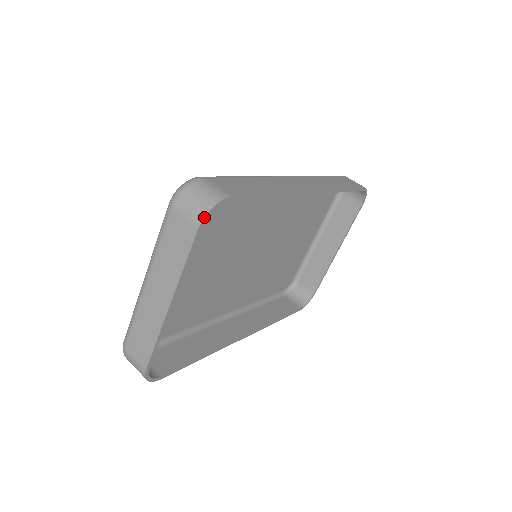
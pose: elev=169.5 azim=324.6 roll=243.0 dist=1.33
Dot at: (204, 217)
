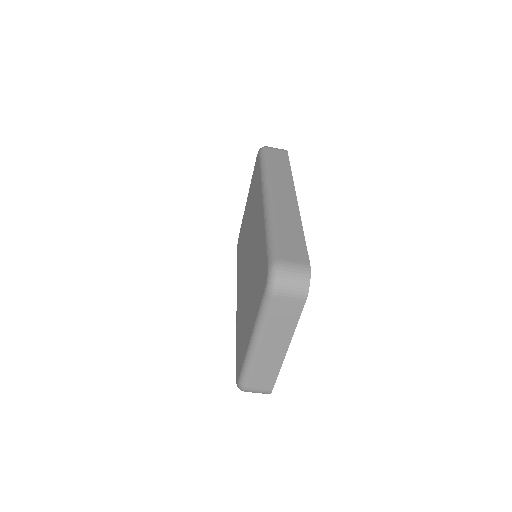
Dot at: (308, 292)
